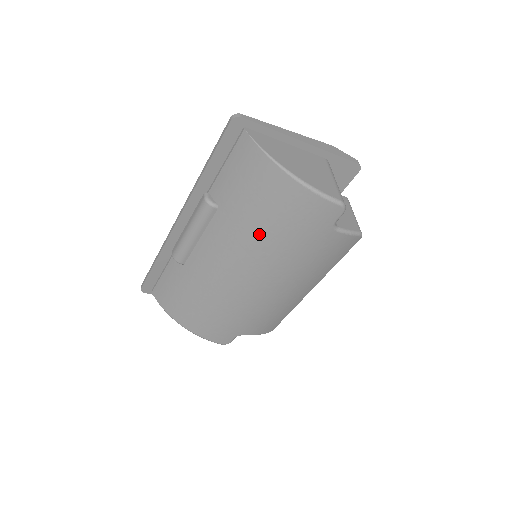
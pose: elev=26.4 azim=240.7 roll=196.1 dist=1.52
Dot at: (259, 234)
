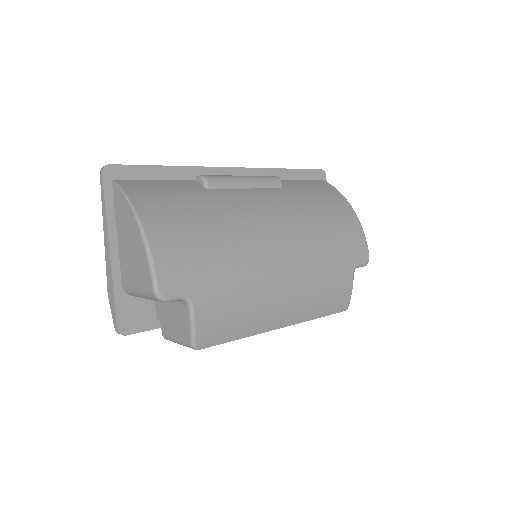
Dot at: (313, 221)
